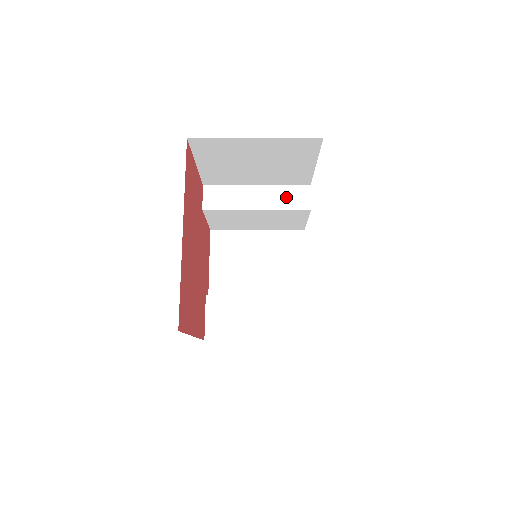
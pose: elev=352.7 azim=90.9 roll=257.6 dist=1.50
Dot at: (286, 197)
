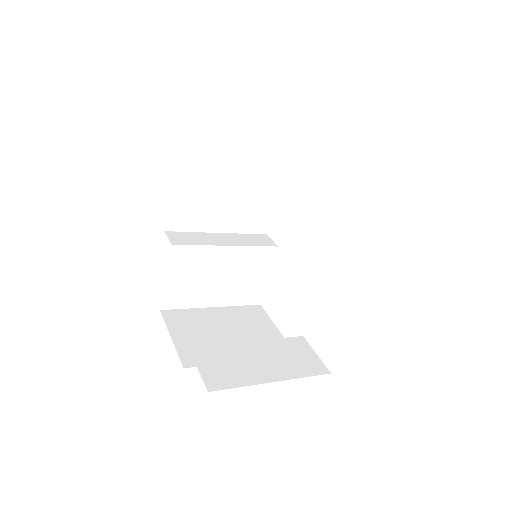
Dot at: (251, 240)
